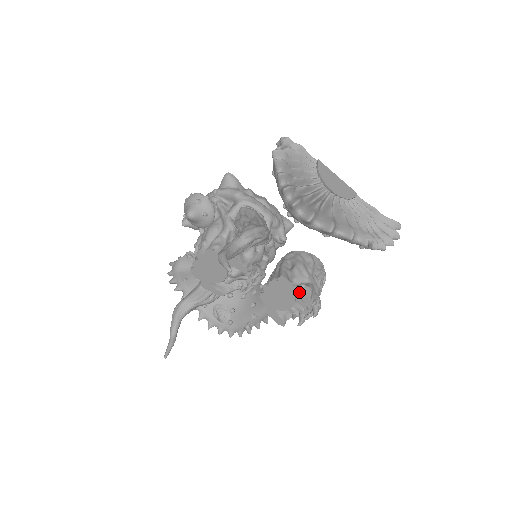
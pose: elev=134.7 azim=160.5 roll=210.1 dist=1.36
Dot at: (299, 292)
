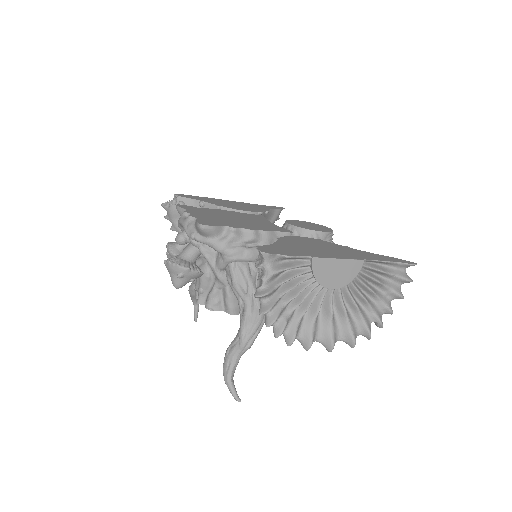
Dot at: occluded
